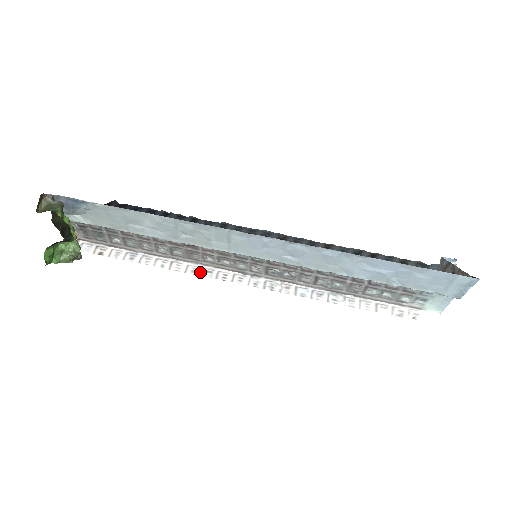
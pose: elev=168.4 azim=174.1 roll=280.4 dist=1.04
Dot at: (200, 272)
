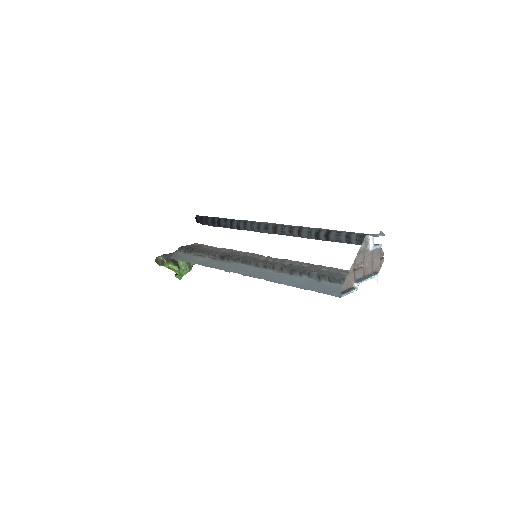
Dot at: occluded
